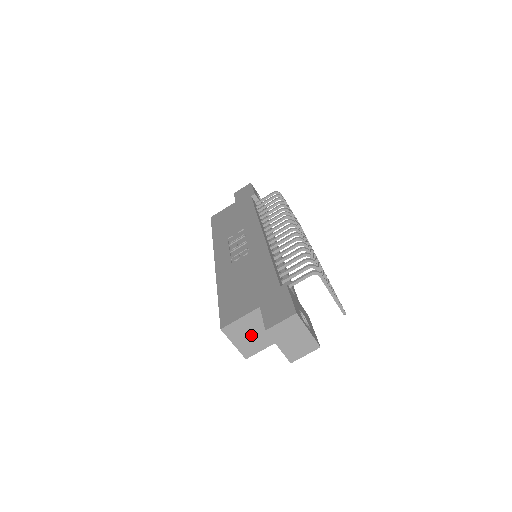
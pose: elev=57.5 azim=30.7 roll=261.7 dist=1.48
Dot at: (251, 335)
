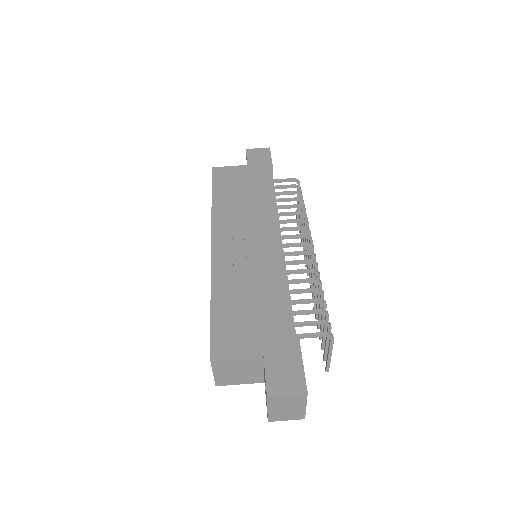
Dot at: (236, 371)
